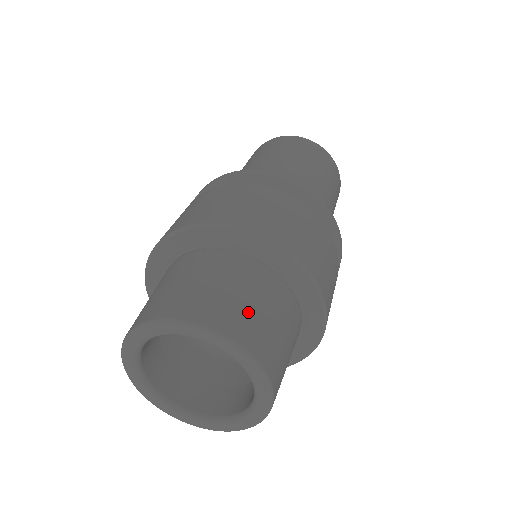
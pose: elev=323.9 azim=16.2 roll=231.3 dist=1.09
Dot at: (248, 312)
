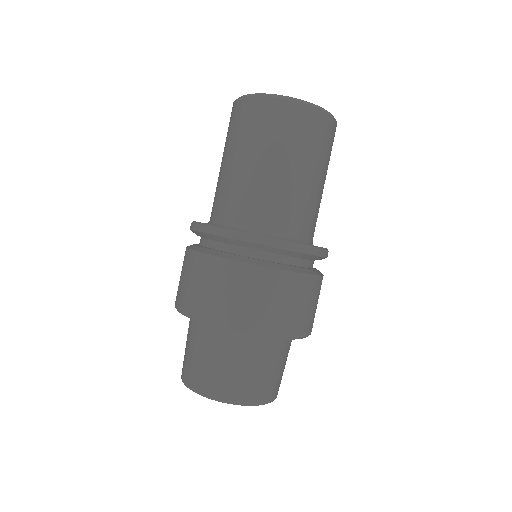
Dot at: occluded
